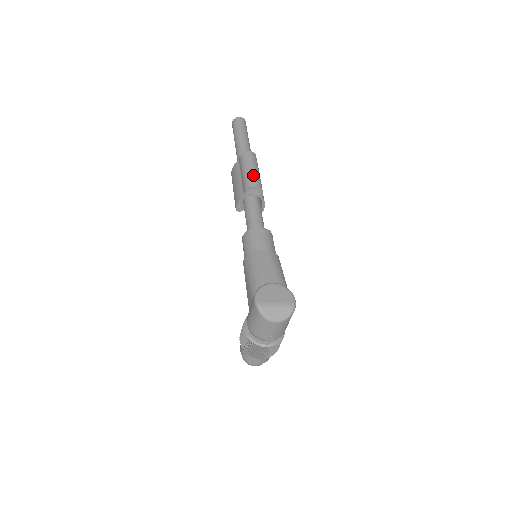
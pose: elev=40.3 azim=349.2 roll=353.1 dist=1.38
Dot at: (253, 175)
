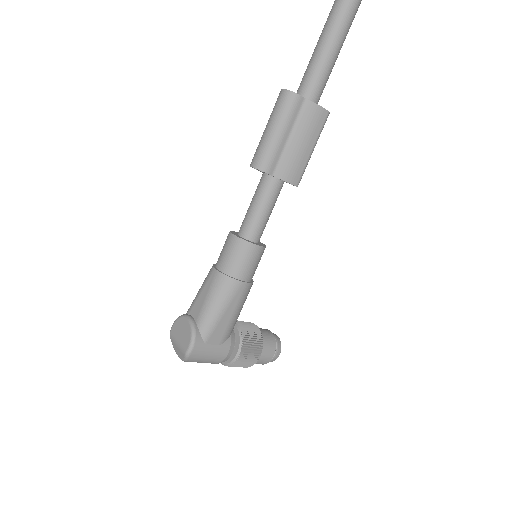
Dot at: (261, 144)
